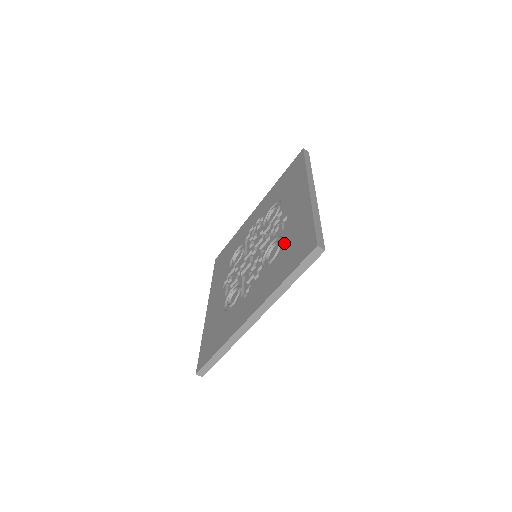
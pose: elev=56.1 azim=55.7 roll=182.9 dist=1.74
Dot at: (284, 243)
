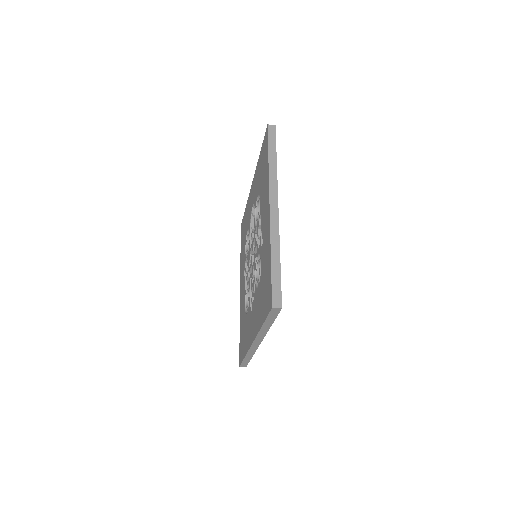
Dot at: (261, 271)
